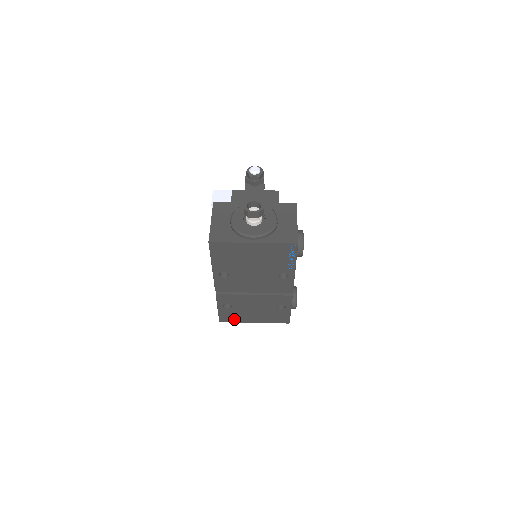
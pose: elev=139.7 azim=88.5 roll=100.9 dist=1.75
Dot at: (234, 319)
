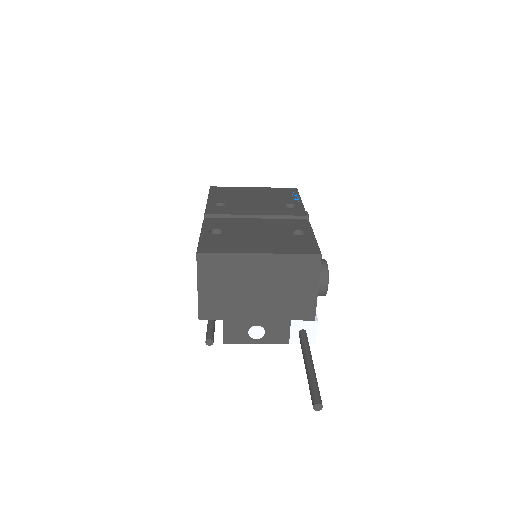
Dot at: (224, 249)
